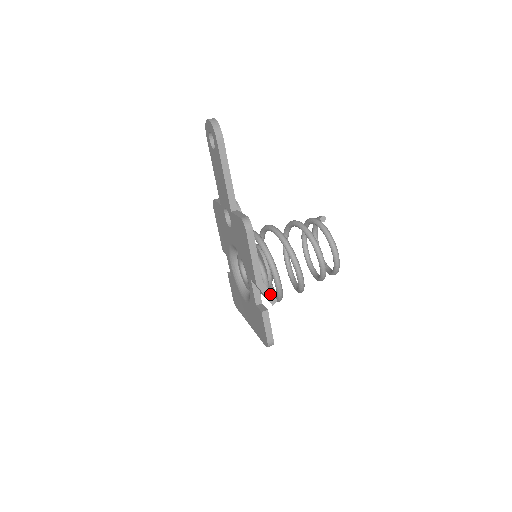
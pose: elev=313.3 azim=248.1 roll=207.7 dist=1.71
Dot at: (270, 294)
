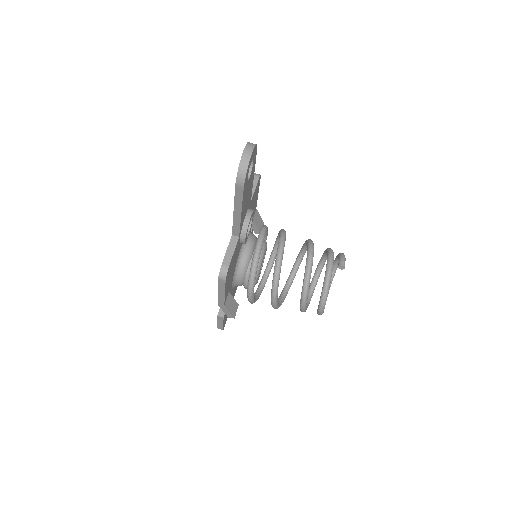
Dot at: (229, 313)
